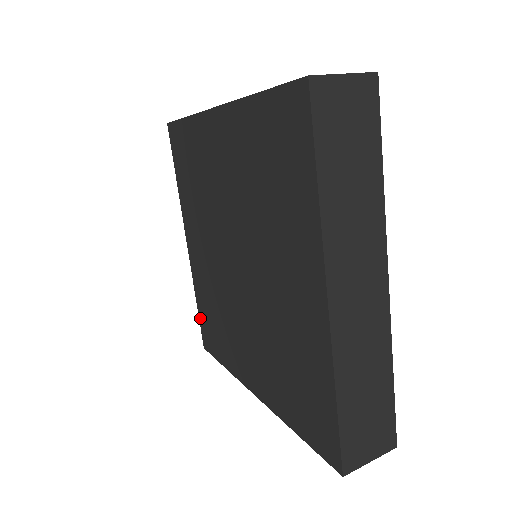
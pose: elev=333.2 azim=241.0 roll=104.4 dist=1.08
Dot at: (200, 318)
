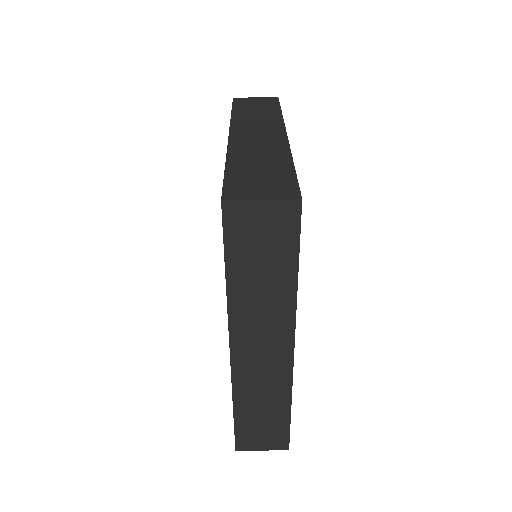
Dot at: occluded
